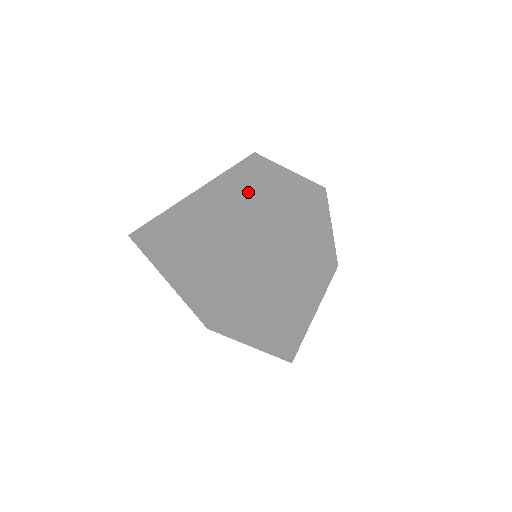
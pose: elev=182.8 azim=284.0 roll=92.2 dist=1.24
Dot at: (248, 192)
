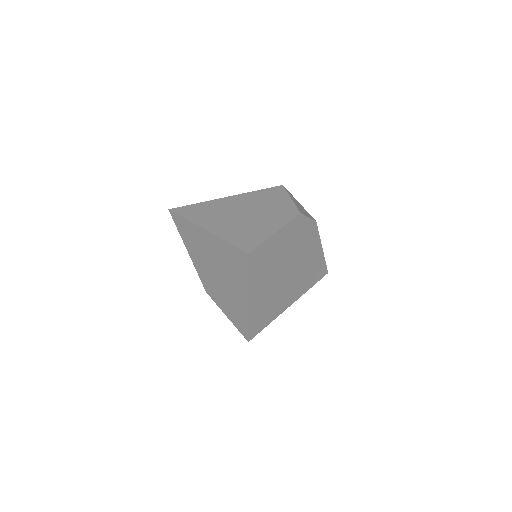
Dot at: (250, 204)
